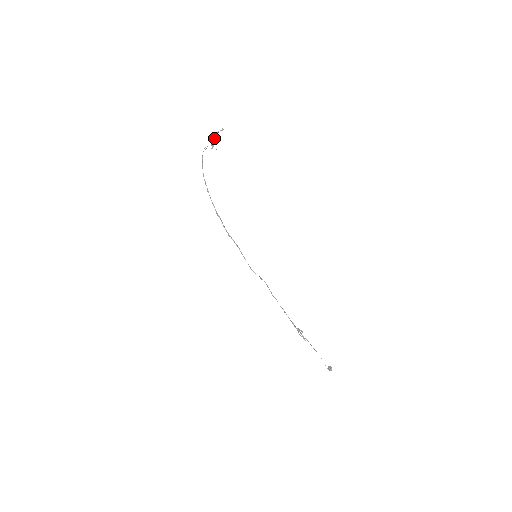
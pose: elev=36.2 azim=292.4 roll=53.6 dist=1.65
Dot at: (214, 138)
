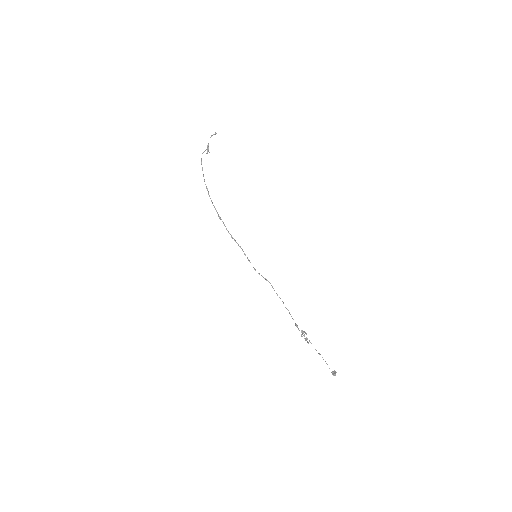
Dot at: (208, 143)
